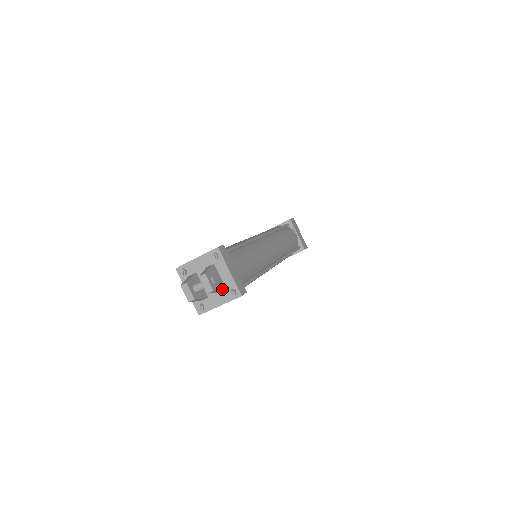
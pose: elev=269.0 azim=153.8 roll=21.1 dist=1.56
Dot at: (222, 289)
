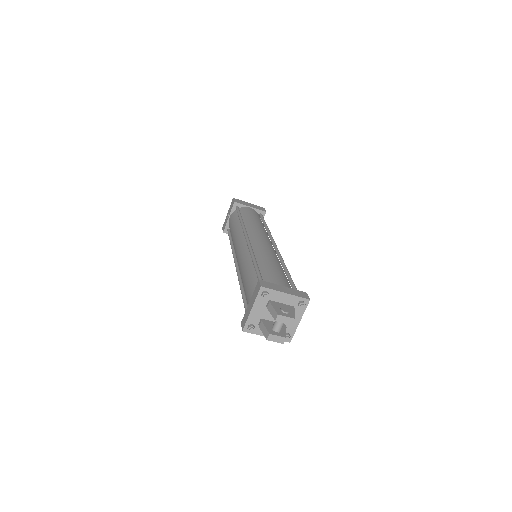
Dot at: (294, 310)
